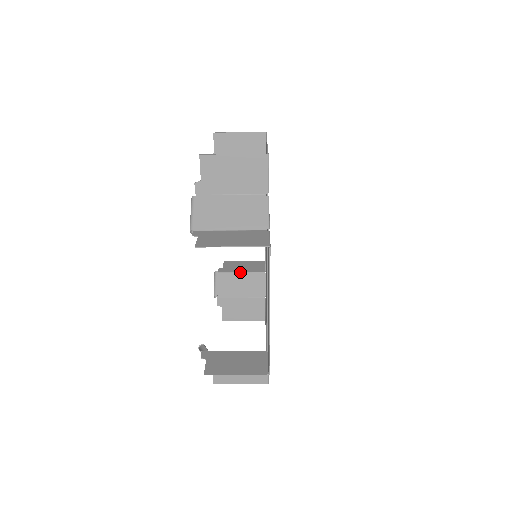
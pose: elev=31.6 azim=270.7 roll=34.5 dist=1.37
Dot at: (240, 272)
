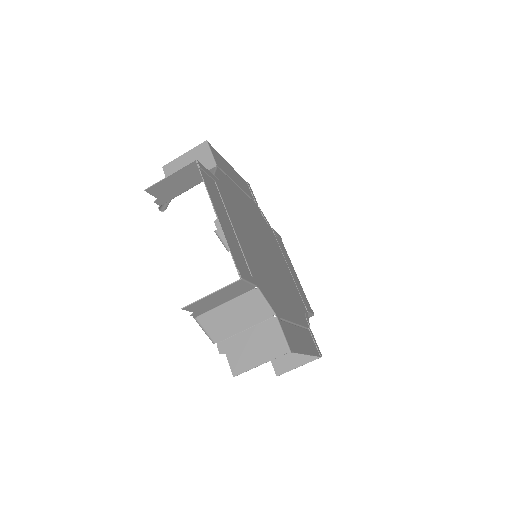
Dot at: occluded
